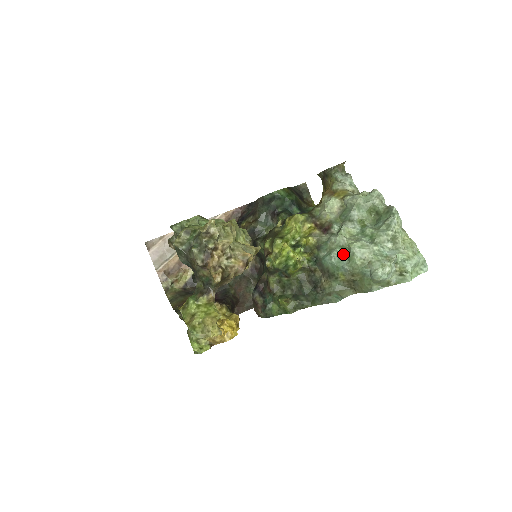
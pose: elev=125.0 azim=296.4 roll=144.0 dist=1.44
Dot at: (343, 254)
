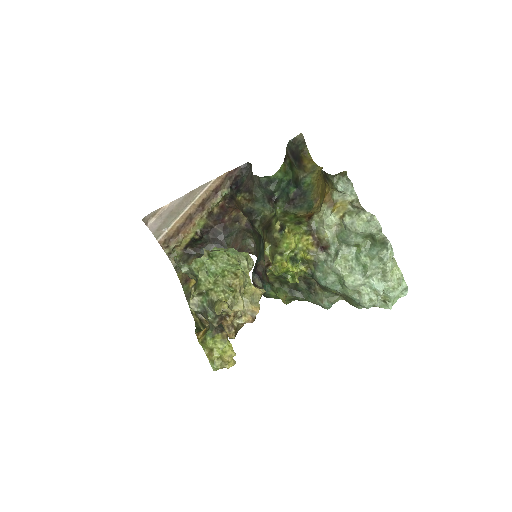
Dot at: (337, 280)
